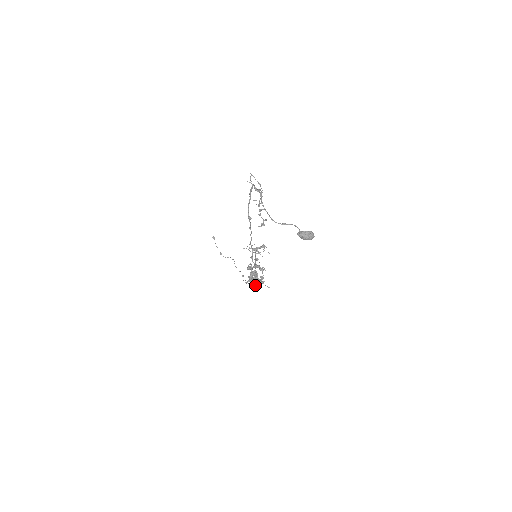
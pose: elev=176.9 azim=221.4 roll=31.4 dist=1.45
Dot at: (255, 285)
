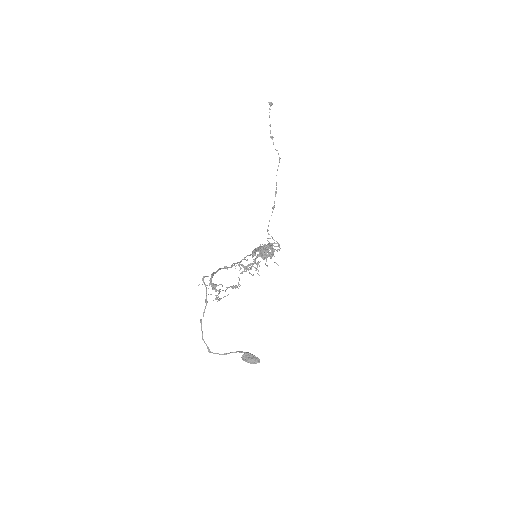
Dot at: occluded
